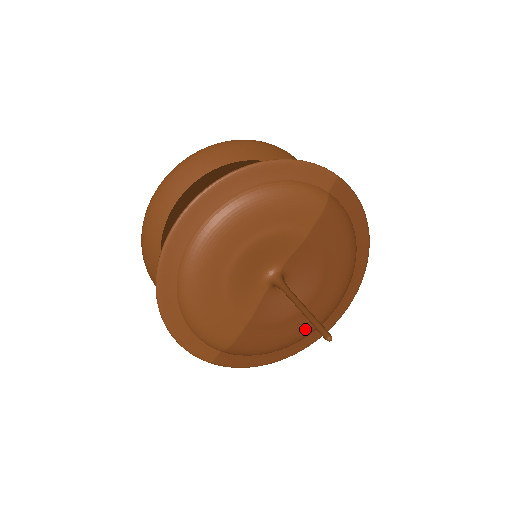
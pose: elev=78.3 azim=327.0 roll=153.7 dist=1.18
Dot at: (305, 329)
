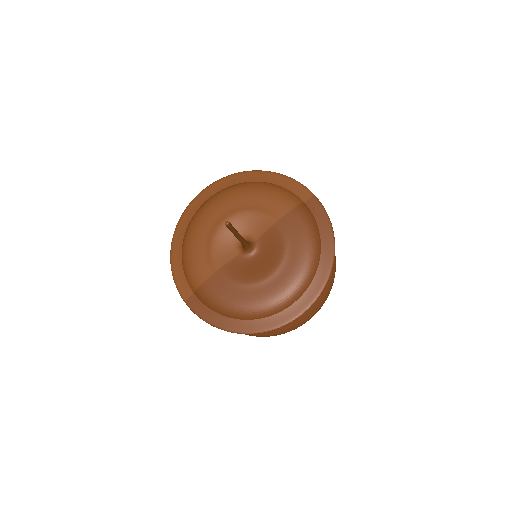
Dot at: (258, 302)
